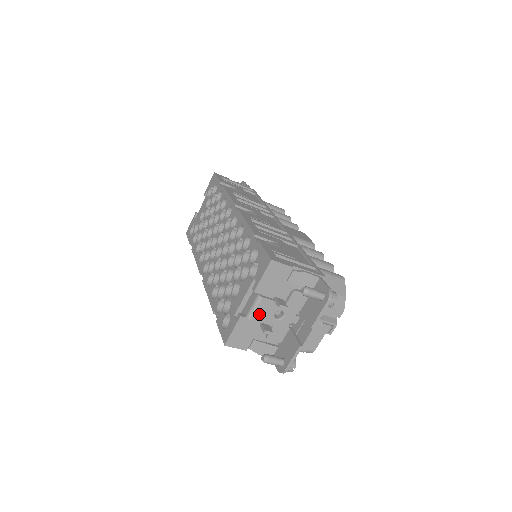
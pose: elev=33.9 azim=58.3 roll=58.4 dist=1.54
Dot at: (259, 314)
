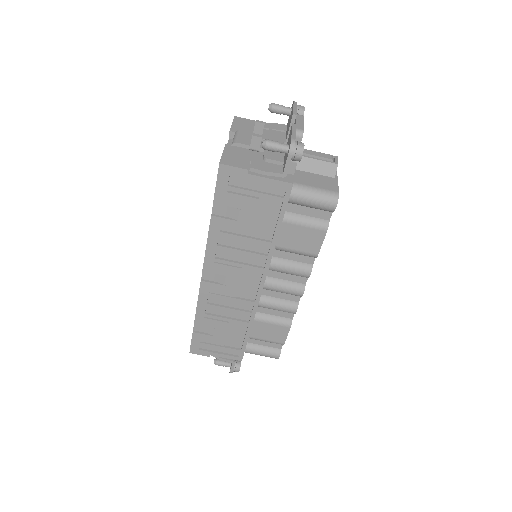
Dot at: (243, 140)
